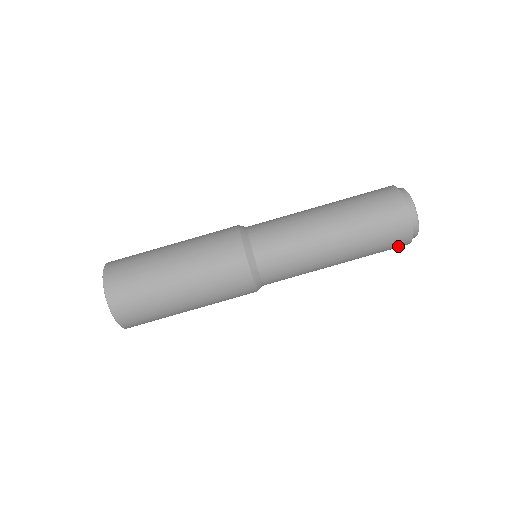
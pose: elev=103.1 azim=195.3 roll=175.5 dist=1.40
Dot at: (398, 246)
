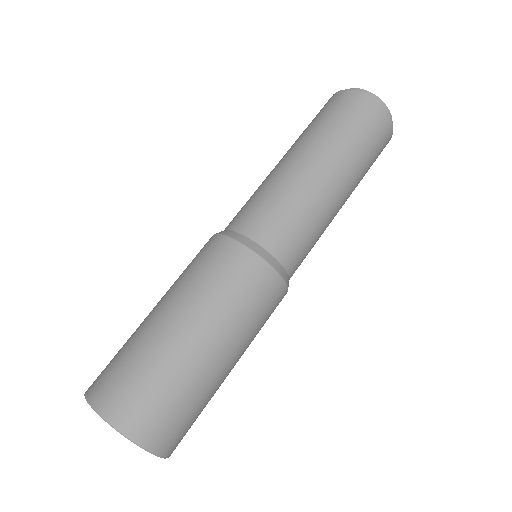
Dot at: occluded
